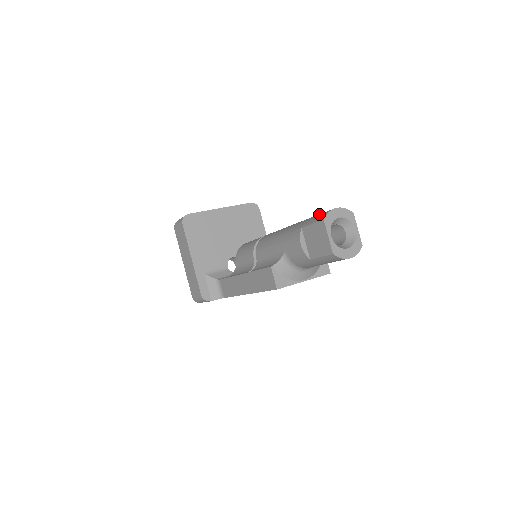
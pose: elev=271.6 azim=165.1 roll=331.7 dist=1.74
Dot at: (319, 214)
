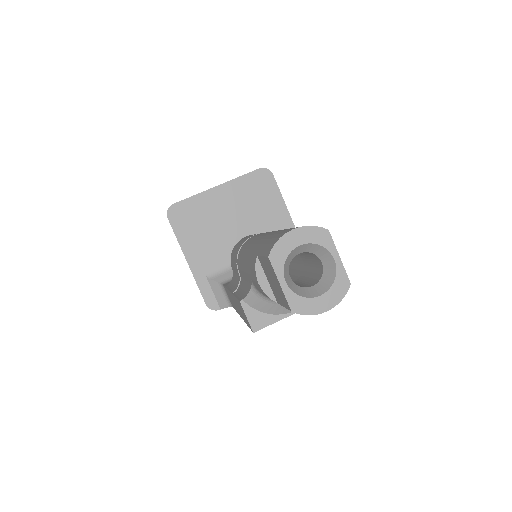
Dot at: (275, 235)
